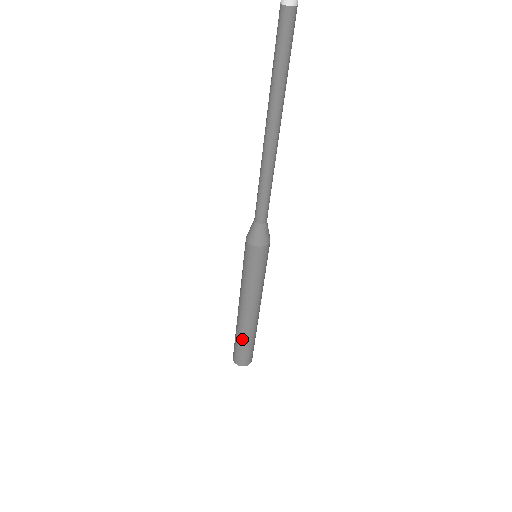
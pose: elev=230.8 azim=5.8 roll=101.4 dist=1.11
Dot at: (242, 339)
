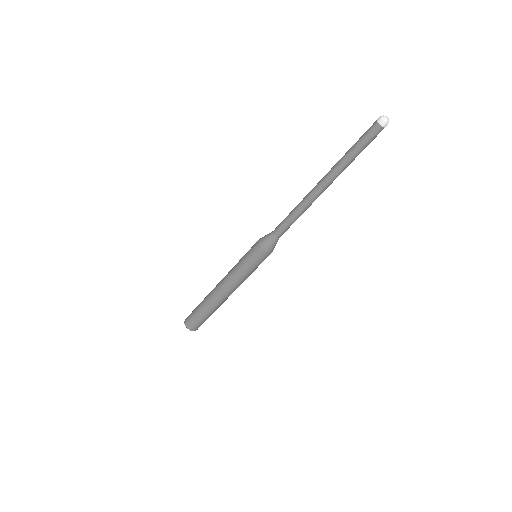
Dot at: (208, 312)
